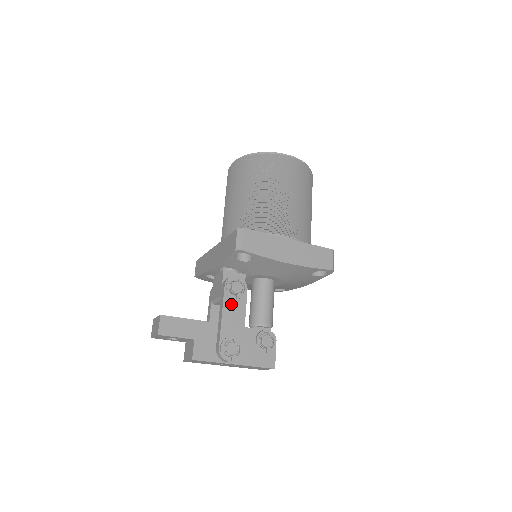
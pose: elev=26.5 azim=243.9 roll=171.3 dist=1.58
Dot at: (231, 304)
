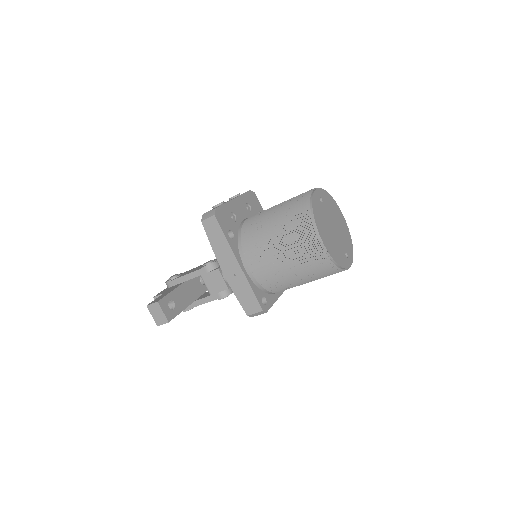
Dot at: occluded
